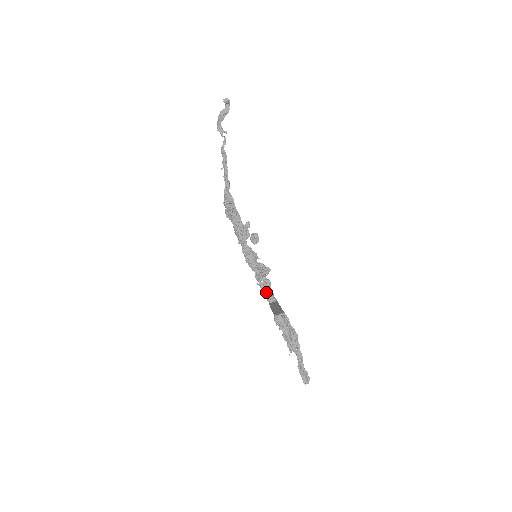
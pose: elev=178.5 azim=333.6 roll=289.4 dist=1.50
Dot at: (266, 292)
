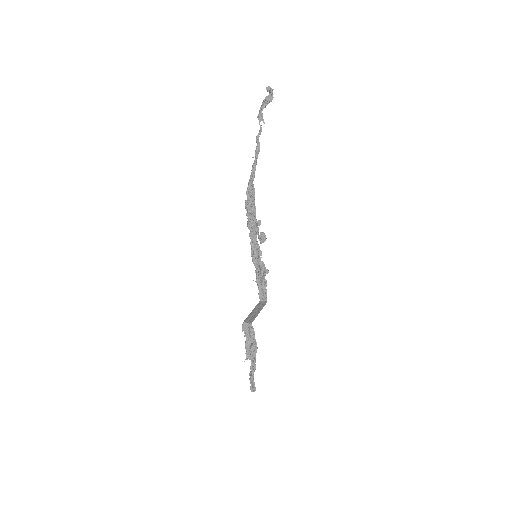
Dot at: (260, 290)
